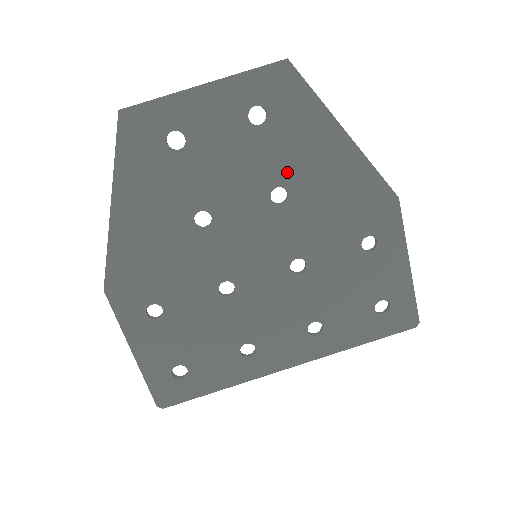
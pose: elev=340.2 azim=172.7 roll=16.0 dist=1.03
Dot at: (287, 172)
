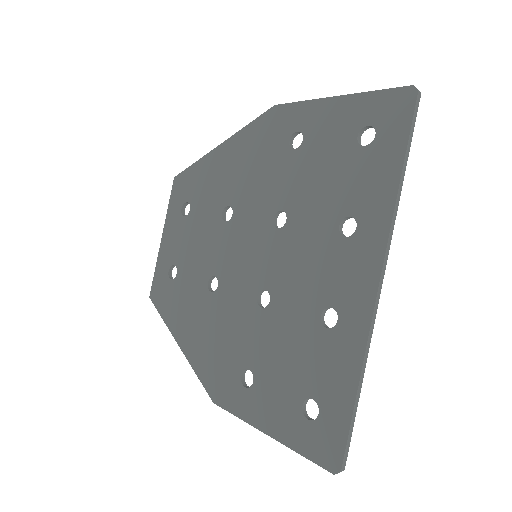
Dot at: (218, 201)
